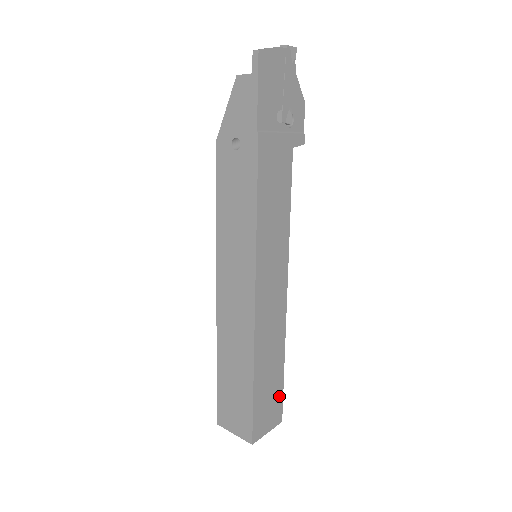
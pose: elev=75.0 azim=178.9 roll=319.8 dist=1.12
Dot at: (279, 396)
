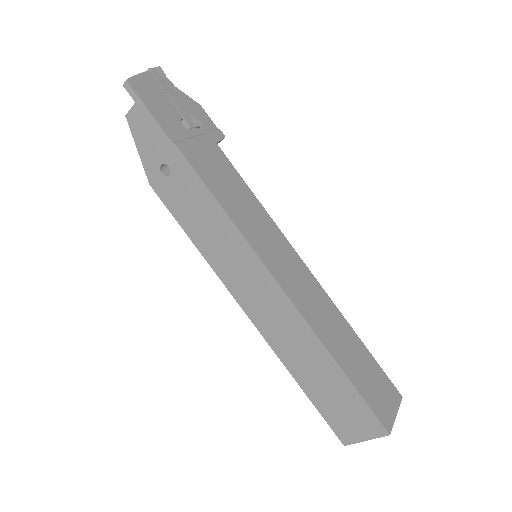
Dot at: (379, 372)
